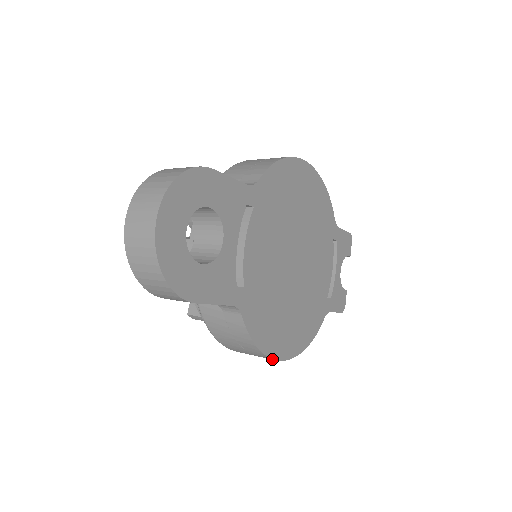
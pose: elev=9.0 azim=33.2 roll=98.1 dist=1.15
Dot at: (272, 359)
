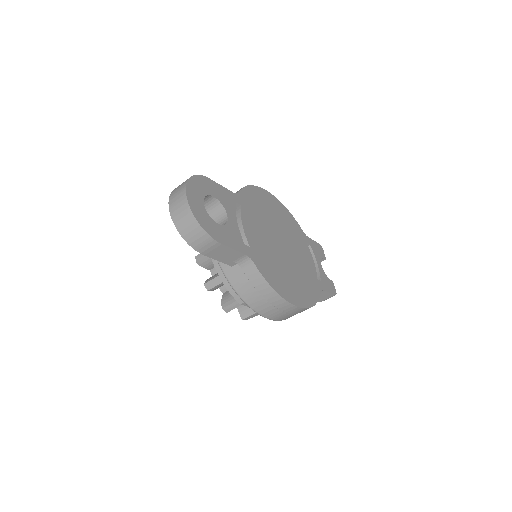
Dot at: (288, 304)
